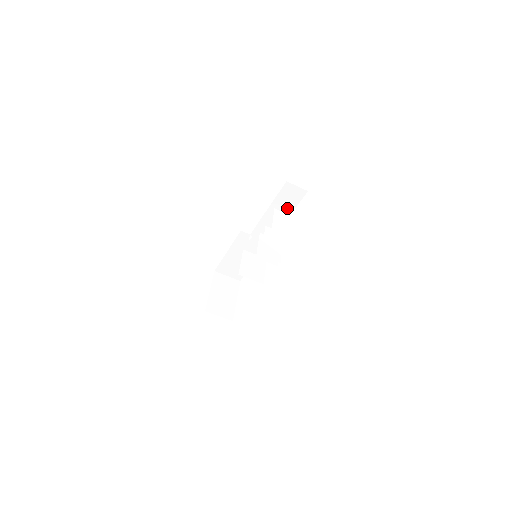
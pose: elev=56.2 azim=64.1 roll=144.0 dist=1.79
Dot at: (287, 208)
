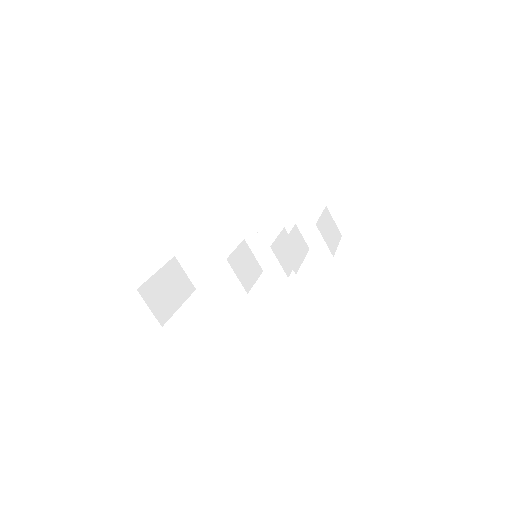
Dot at: occluded
